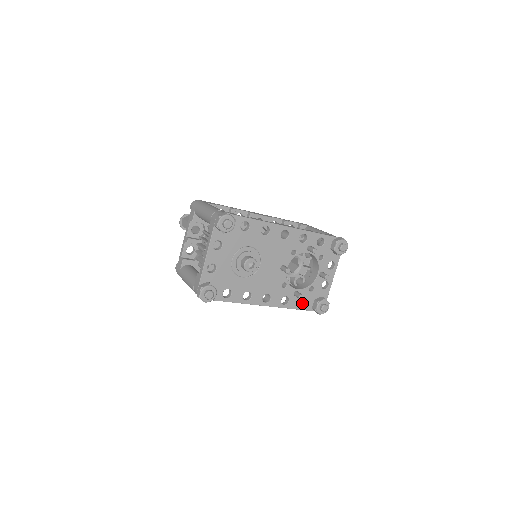
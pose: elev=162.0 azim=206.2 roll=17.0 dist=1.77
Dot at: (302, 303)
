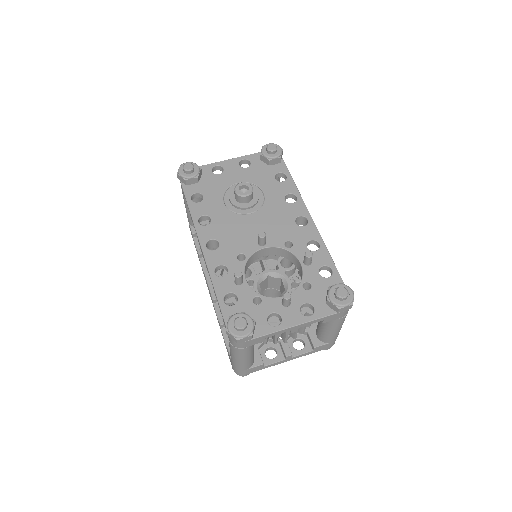
Dot at: occluded
